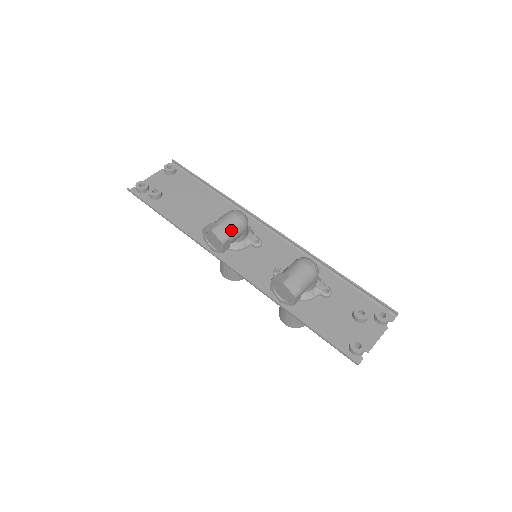
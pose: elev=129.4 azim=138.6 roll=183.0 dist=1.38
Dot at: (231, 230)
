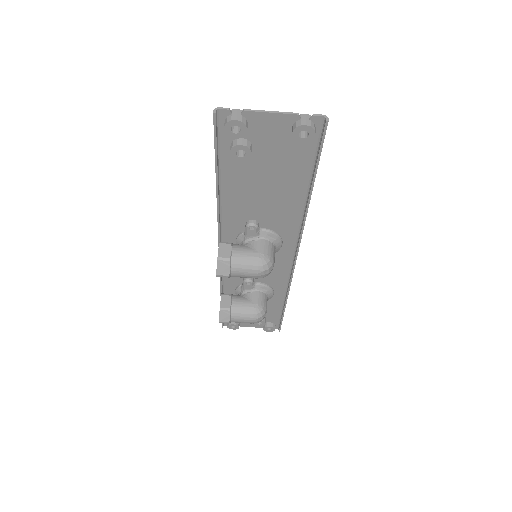
Dot at: occluded
